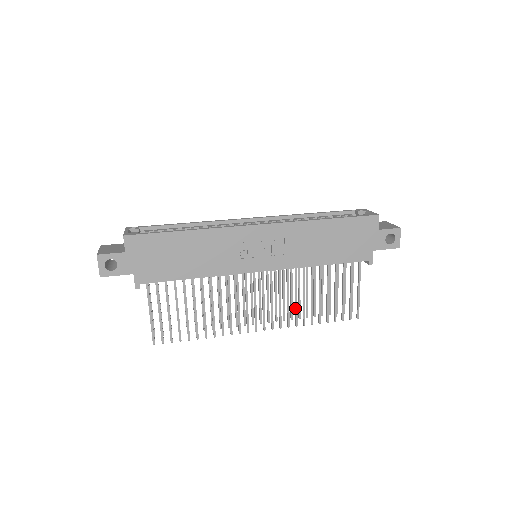
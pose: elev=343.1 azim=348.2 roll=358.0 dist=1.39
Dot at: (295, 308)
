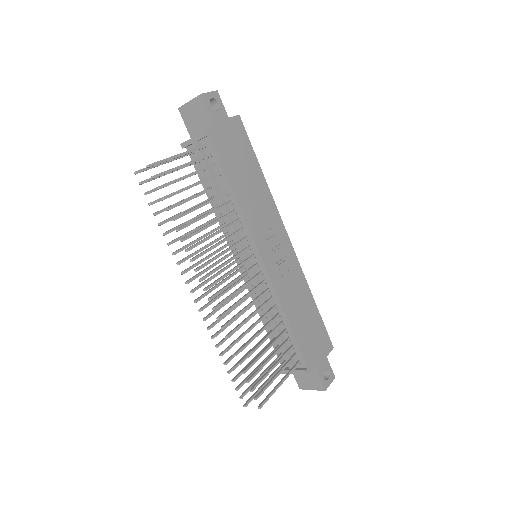
Dot at: (242, 322)
